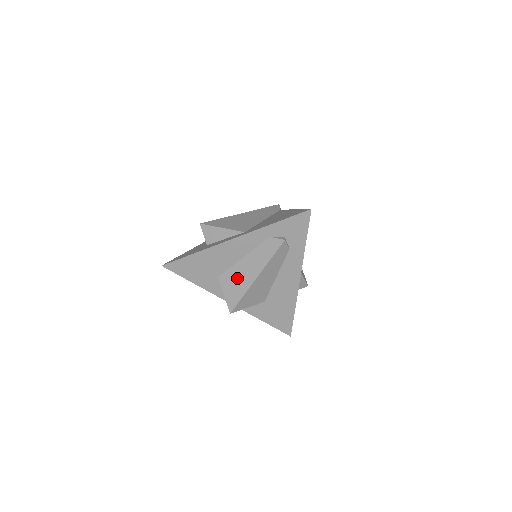
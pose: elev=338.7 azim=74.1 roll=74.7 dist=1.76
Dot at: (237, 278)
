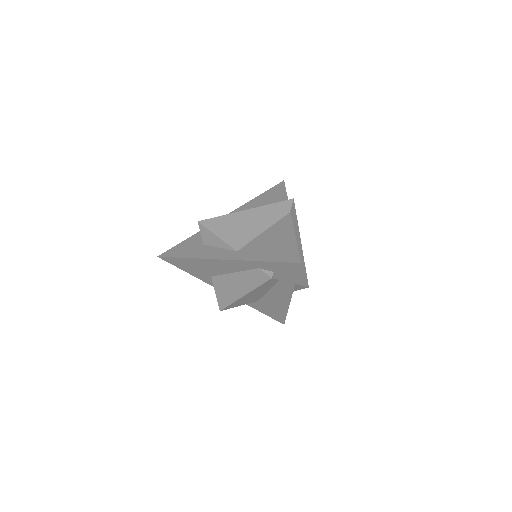
Dot at: (227, 287)
